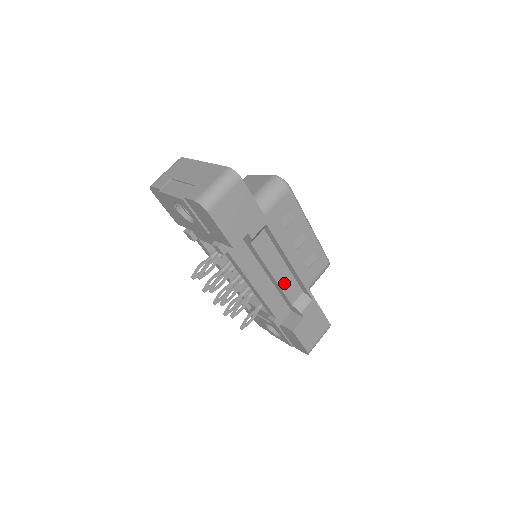
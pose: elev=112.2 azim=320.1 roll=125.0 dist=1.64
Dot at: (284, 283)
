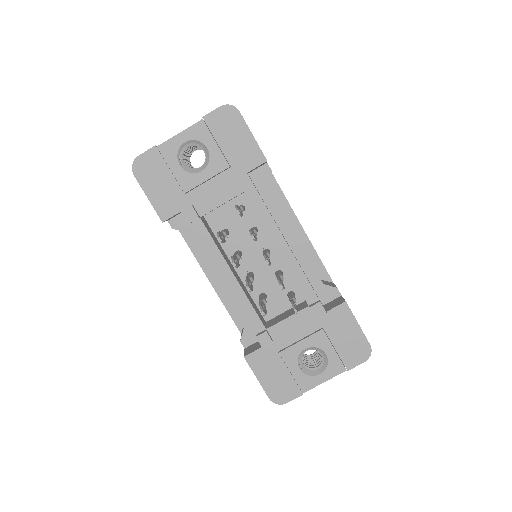
Dot at: occluded
